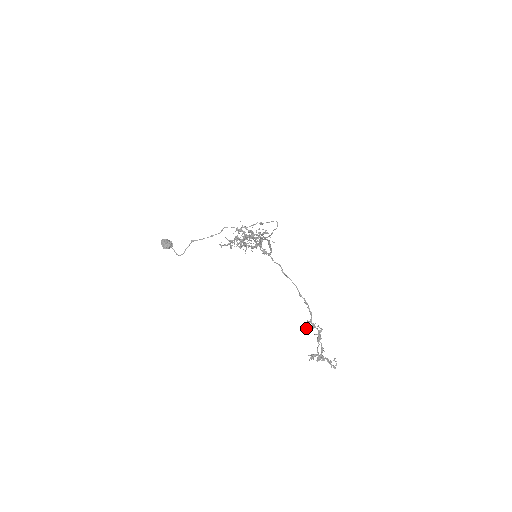
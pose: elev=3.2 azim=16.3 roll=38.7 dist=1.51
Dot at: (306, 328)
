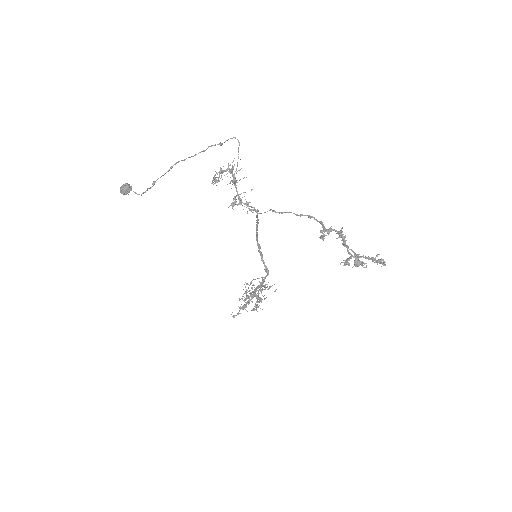
Dot at: (321, 236)
